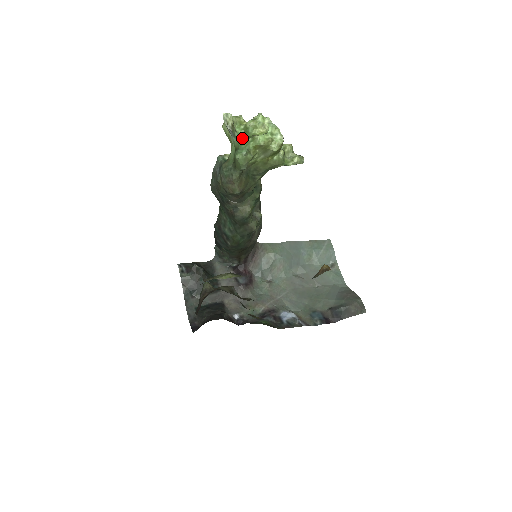
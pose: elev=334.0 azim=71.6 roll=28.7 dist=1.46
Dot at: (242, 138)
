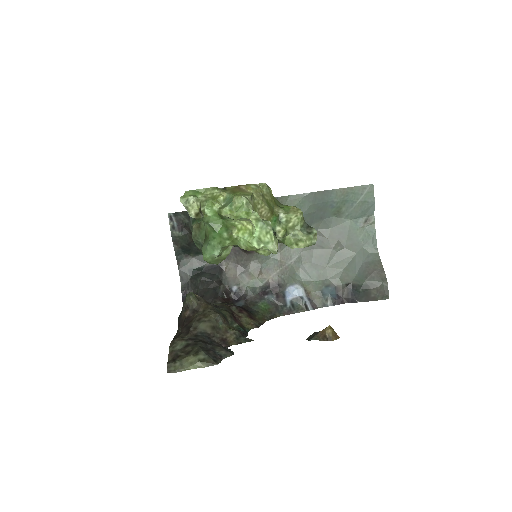
Dot at: (214, 226)
